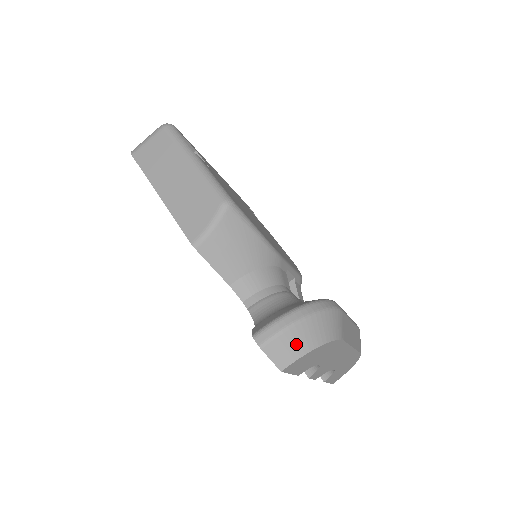
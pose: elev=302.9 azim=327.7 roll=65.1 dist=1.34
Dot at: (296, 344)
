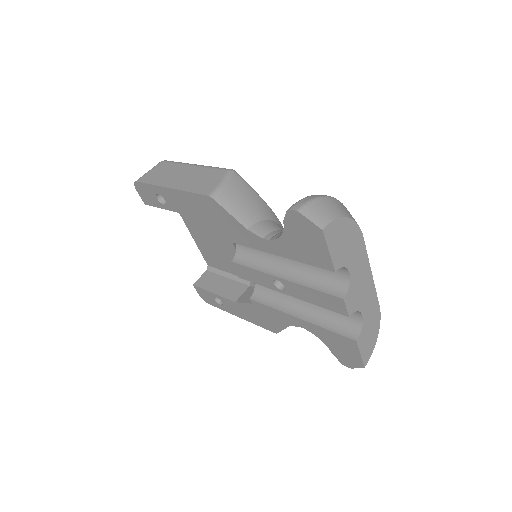
Dot at: (327, 210)
